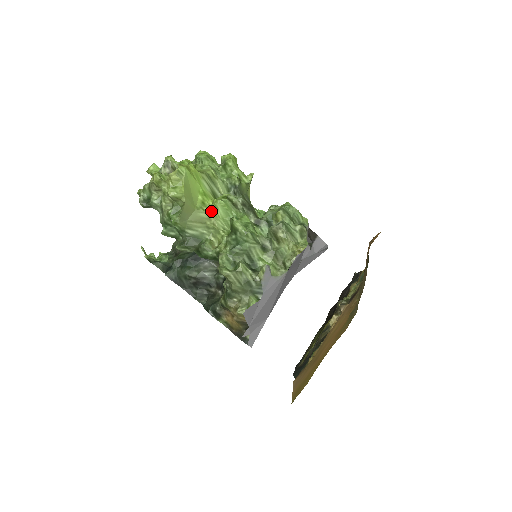
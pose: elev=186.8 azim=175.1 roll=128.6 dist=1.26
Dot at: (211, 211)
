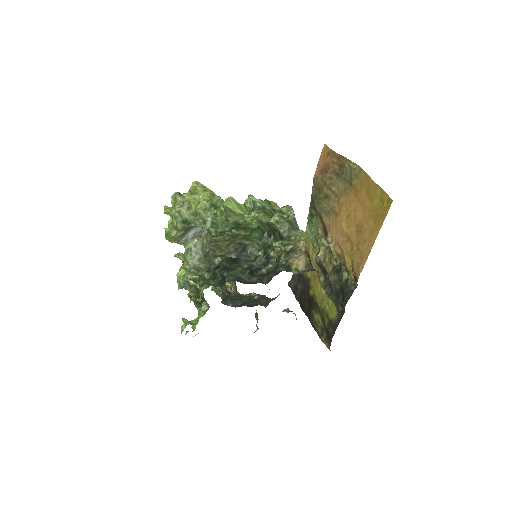
Dot at: (229, 207)
